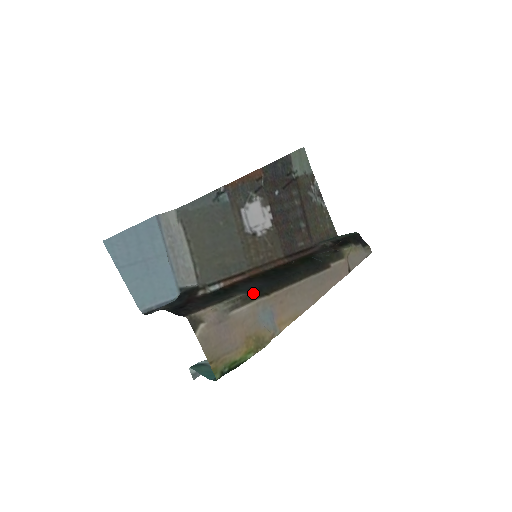
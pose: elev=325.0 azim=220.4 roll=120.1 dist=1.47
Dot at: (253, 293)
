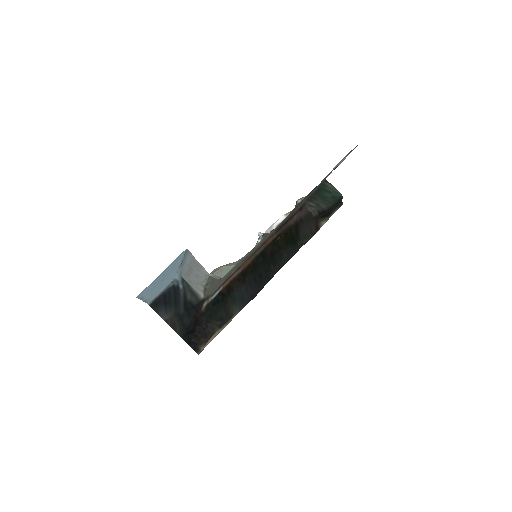
Dot at: occluded
